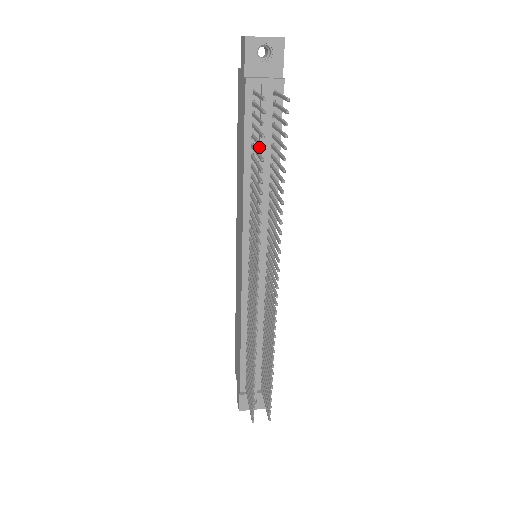
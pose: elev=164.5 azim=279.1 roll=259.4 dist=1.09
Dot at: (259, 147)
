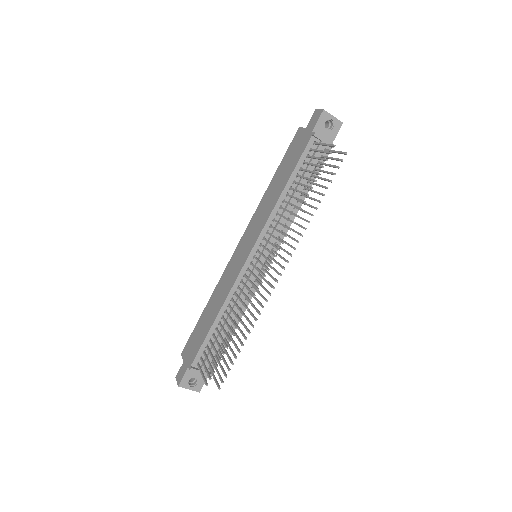
Dot at: (315, 173)
